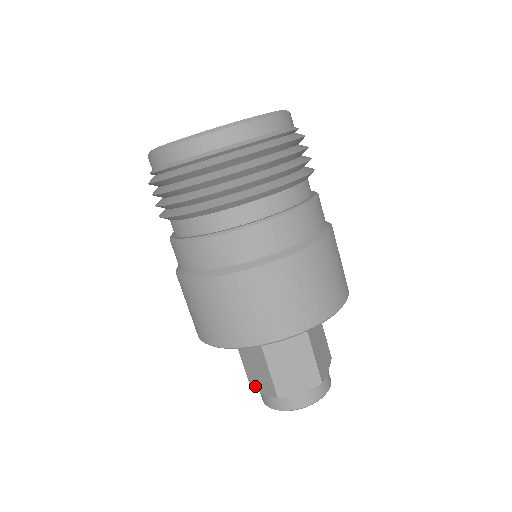
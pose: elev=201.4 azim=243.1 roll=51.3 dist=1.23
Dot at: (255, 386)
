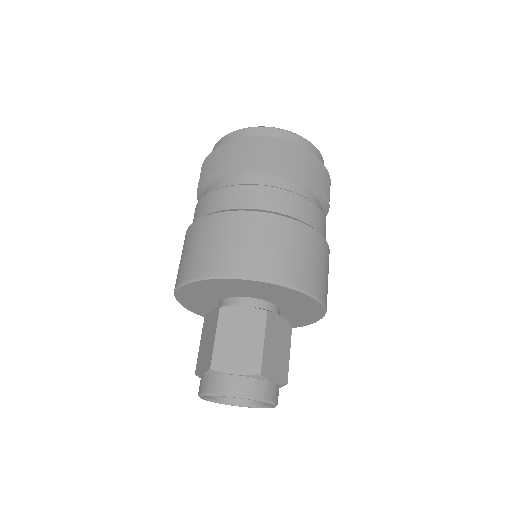
Dot at: (222, 366)
